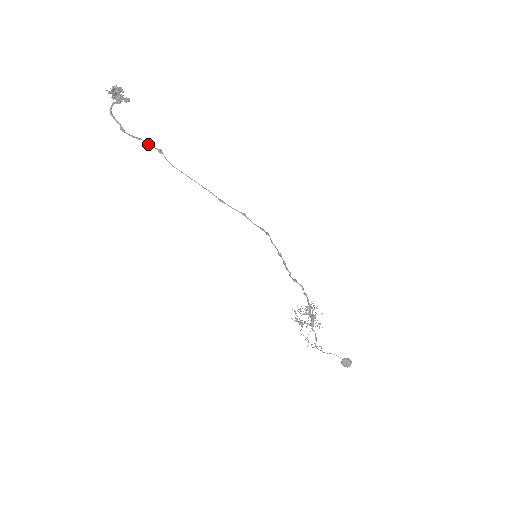
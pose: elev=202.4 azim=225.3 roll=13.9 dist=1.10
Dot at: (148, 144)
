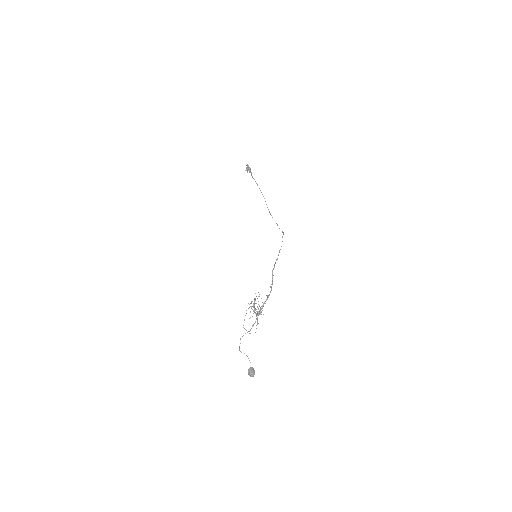
Dot at: occluded
